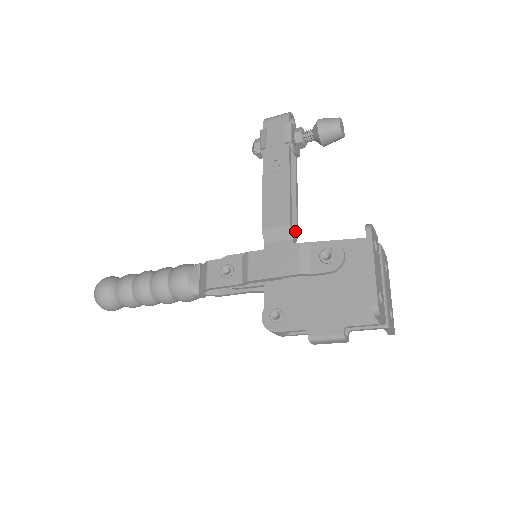
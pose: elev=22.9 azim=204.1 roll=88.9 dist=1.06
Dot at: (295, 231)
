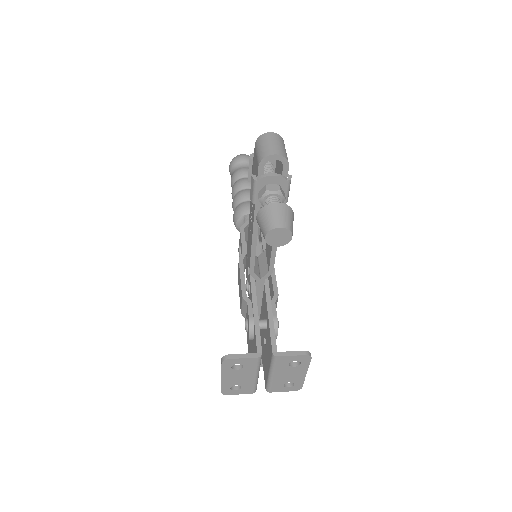
Dot at: (268, 269)
